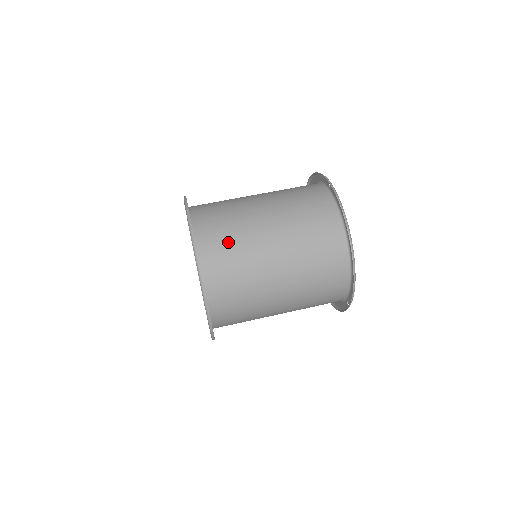
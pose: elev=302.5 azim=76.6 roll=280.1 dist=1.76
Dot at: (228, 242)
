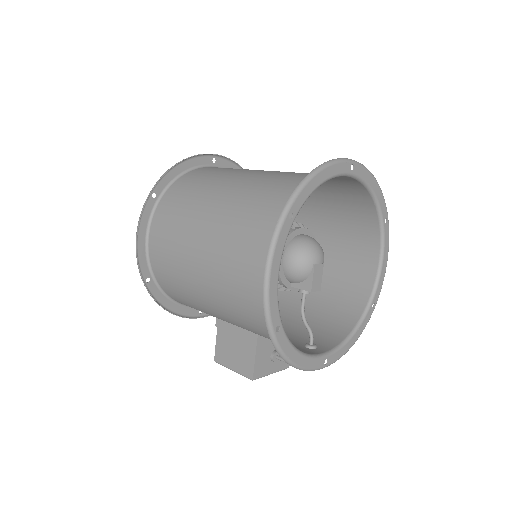
Dot at: occluded
